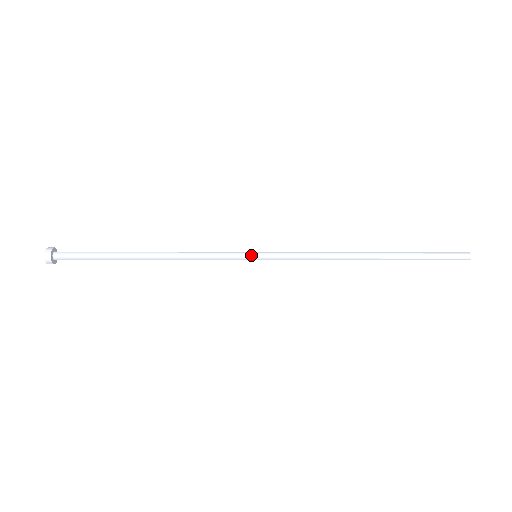
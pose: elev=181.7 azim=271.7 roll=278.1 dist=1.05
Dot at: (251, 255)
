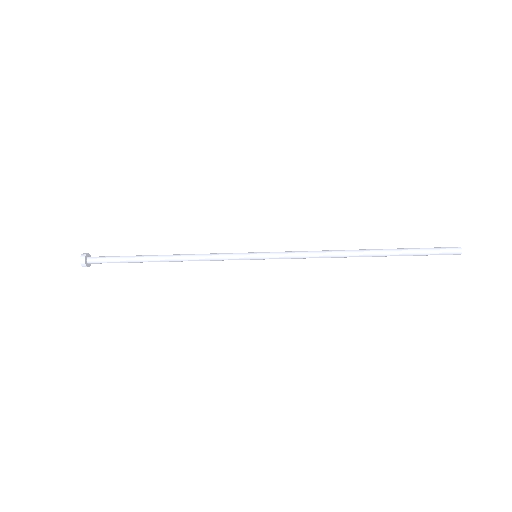
Dot at: (251, 255)
